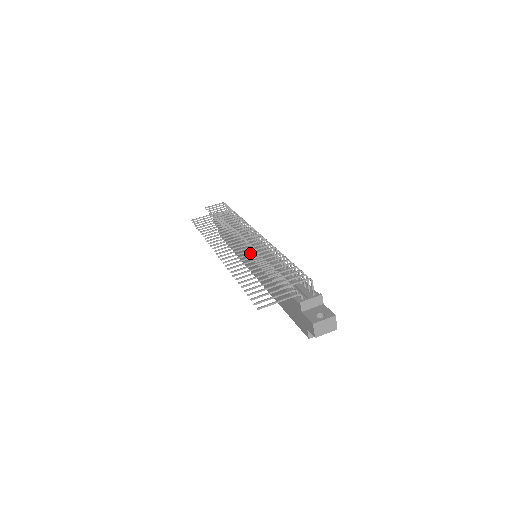
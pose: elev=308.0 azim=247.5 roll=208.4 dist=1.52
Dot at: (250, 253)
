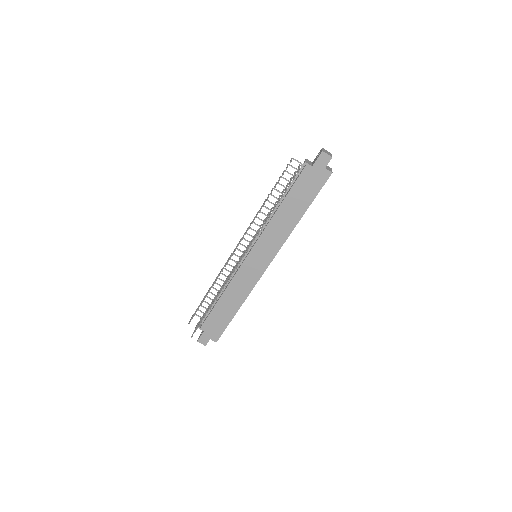
Dot at: (253, 237)
